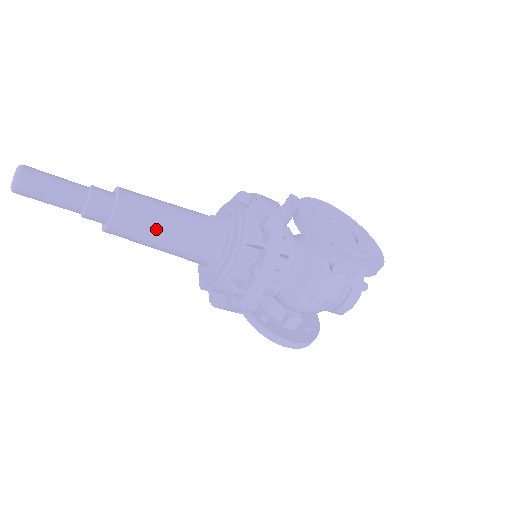
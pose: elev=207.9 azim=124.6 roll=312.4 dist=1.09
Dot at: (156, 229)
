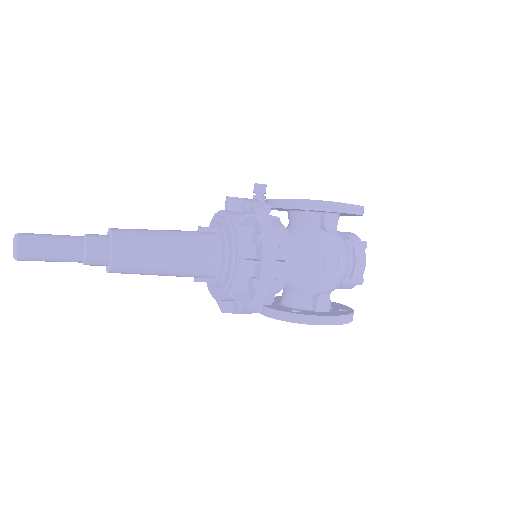
Dot at: (155, 245)
